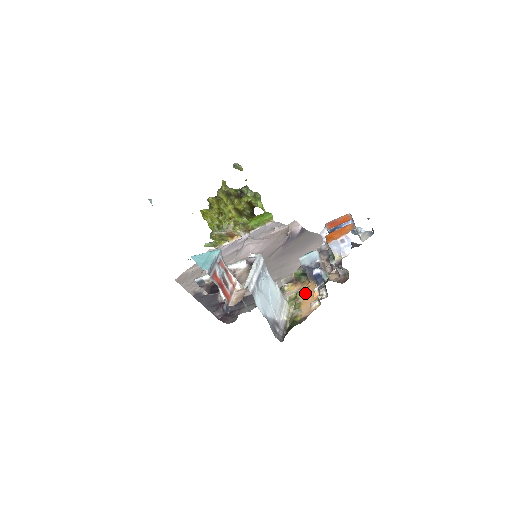
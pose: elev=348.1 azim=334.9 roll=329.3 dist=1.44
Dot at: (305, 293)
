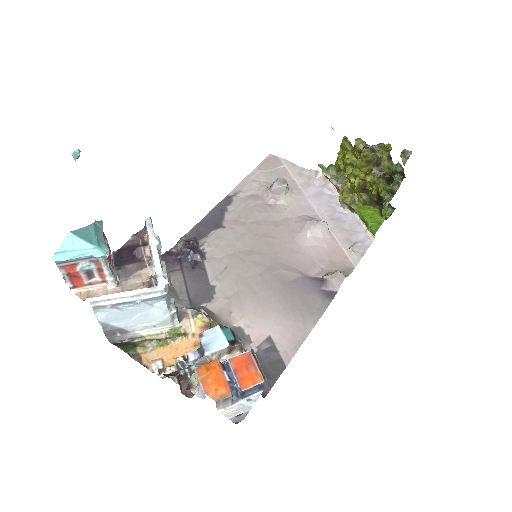
Dot at: (184, 345)
